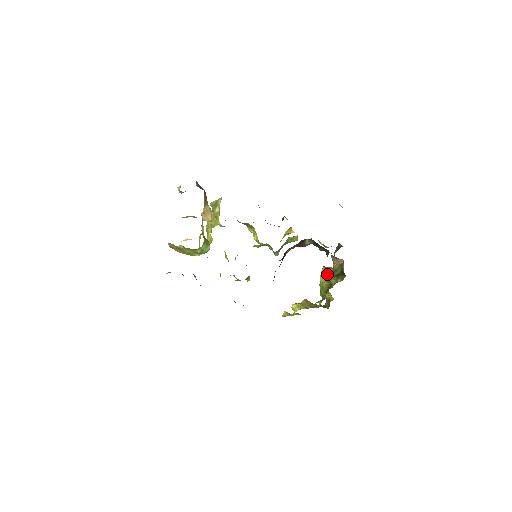
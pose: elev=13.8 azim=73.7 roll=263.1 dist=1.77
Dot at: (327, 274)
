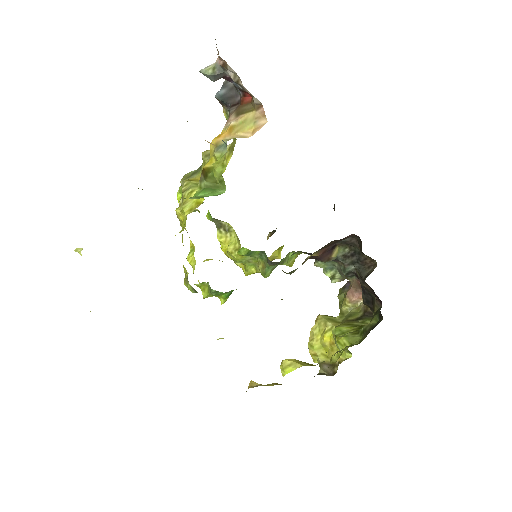
Dot at: (333, 321)
